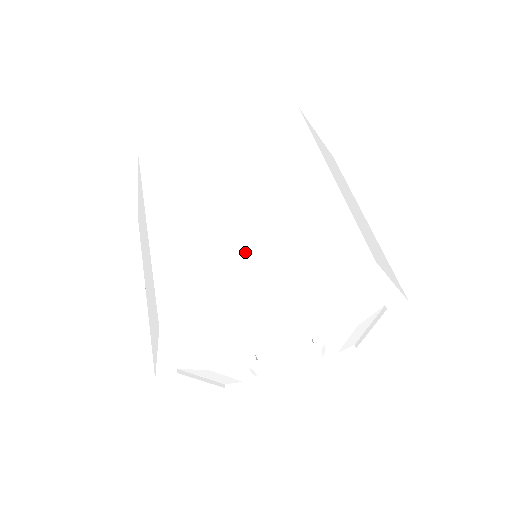
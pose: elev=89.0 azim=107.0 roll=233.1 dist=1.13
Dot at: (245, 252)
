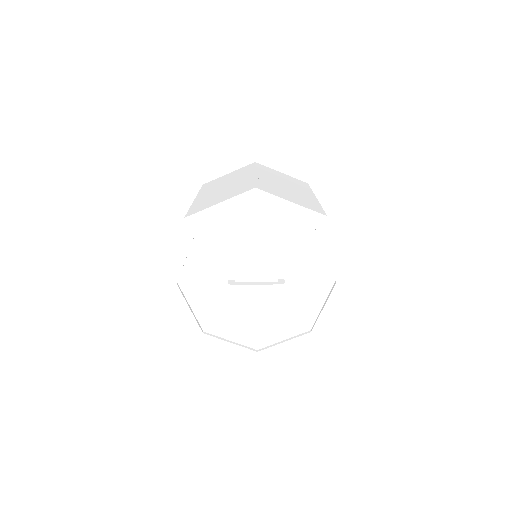
Dot at: (250, 186)
